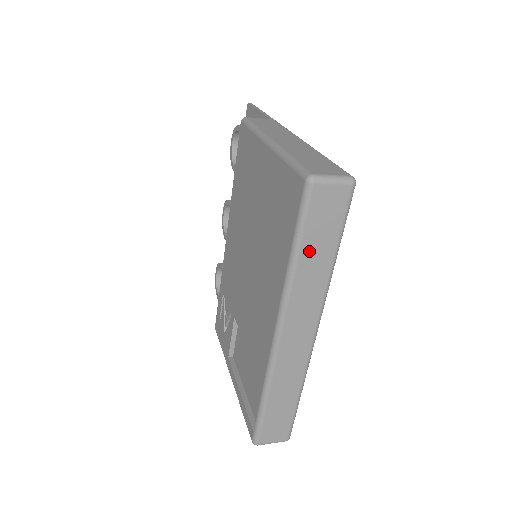
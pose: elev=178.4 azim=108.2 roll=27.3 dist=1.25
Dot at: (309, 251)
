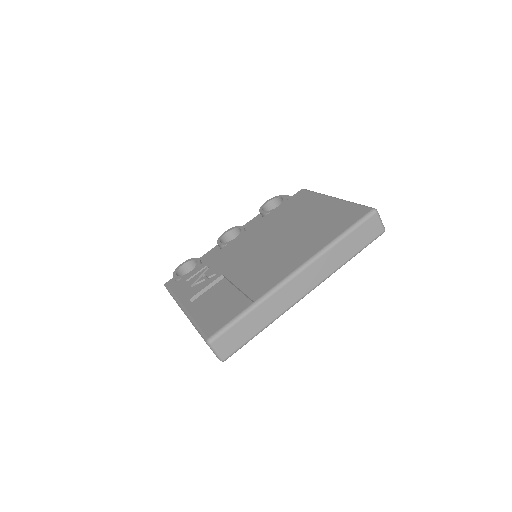
Dot at: (348, 242)
